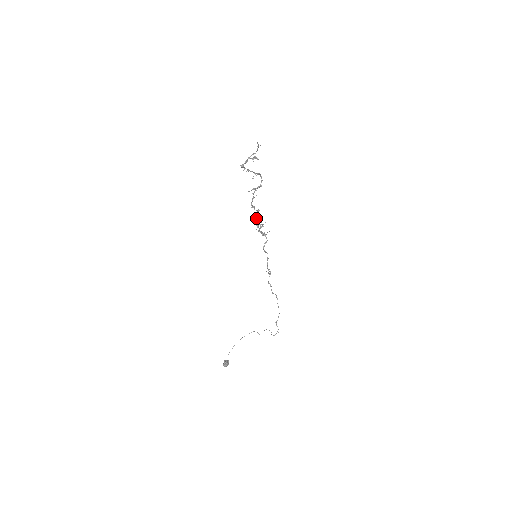
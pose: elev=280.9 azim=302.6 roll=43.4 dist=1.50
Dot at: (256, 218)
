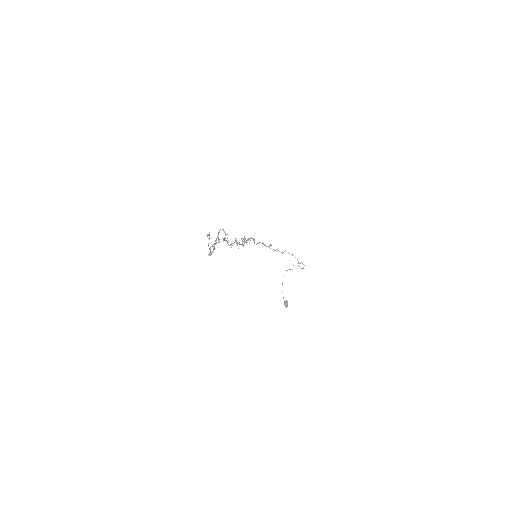
Dot at: occluded
